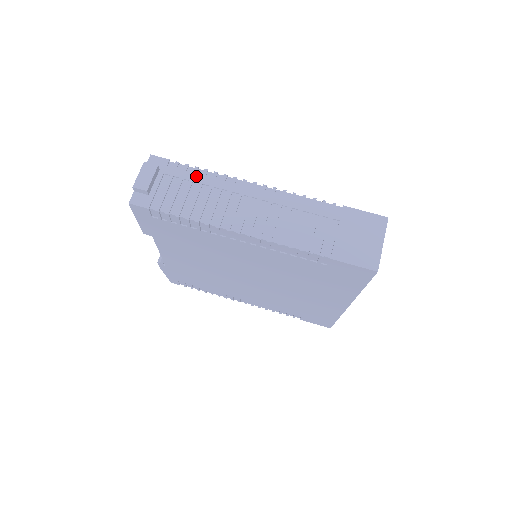
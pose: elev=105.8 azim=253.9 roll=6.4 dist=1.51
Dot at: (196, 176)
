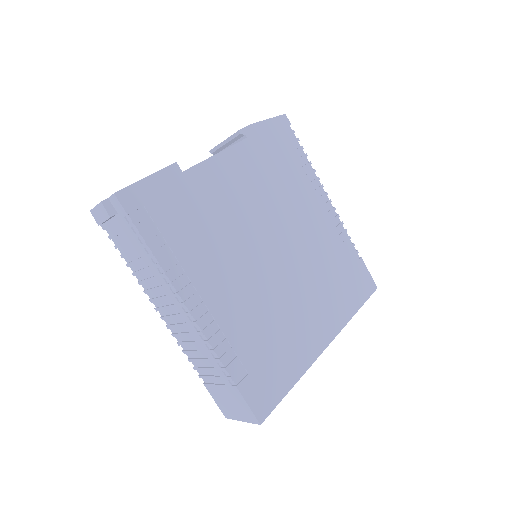
Dot at: (143, 250)
